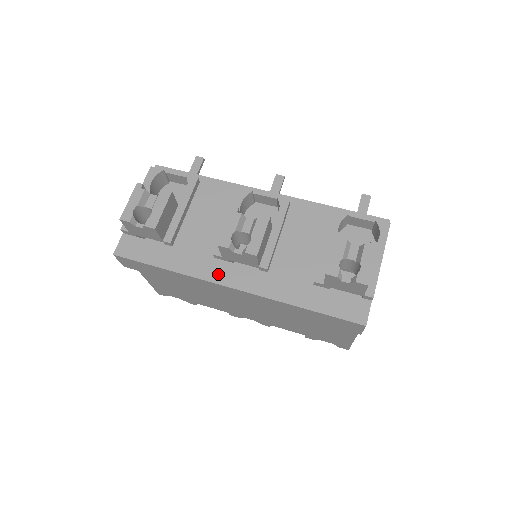
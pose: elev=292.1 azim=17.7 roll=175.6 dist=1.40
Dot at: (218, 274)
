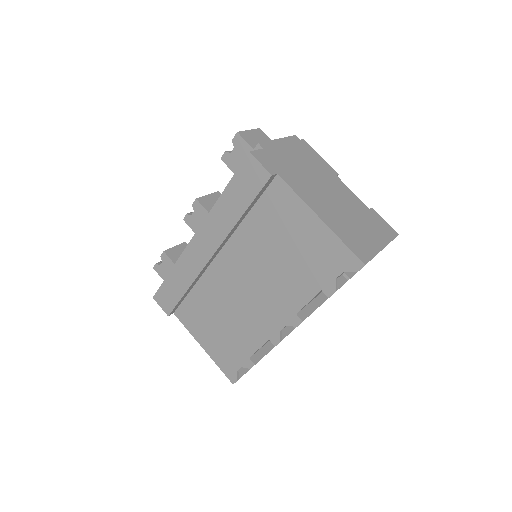
Dot at: occluded
